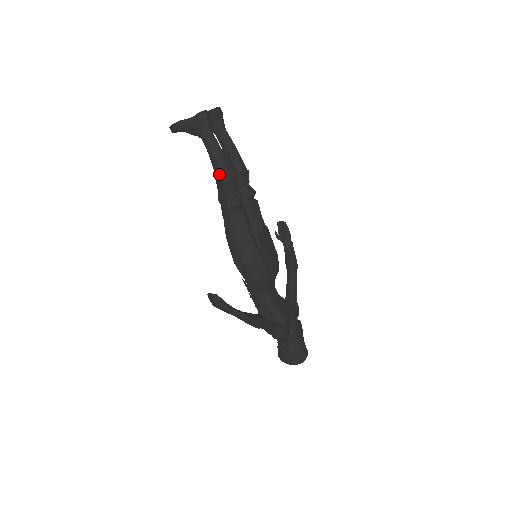
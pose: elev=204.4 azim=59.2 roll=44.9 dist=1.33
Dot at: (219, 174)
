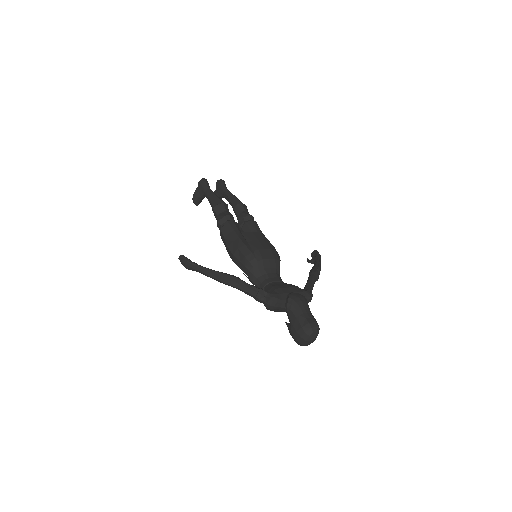
Dot at: (212, 206)
